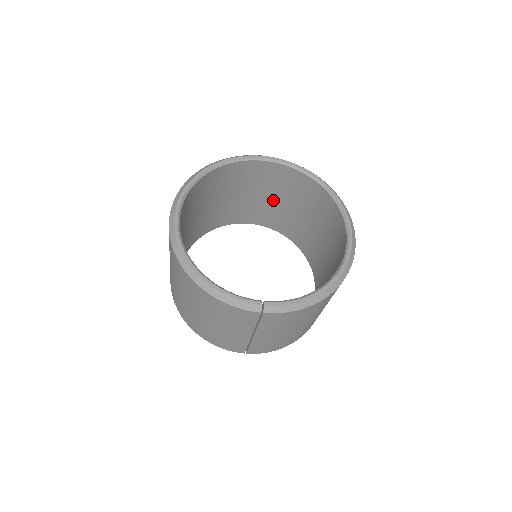
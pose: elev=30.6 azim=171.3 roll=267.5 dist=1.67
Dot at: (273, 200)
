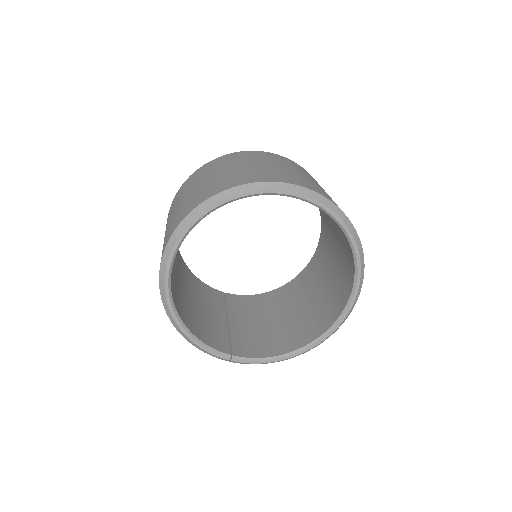
Dot at: occluded
